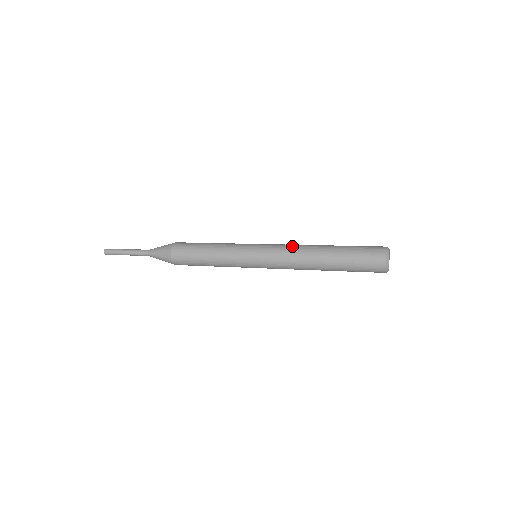
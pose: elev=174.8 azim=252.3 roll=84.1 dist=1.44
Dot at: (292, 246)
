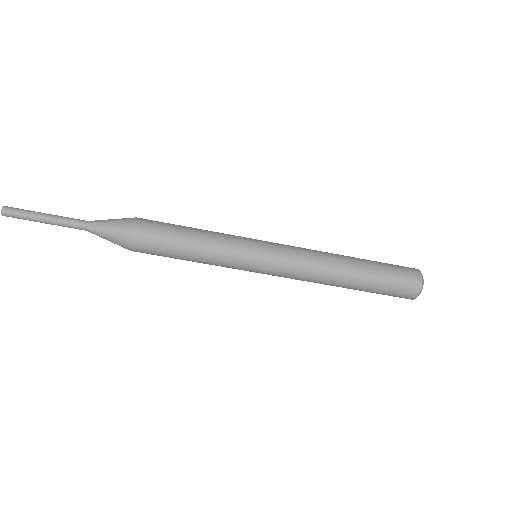
Dot at: occluded
